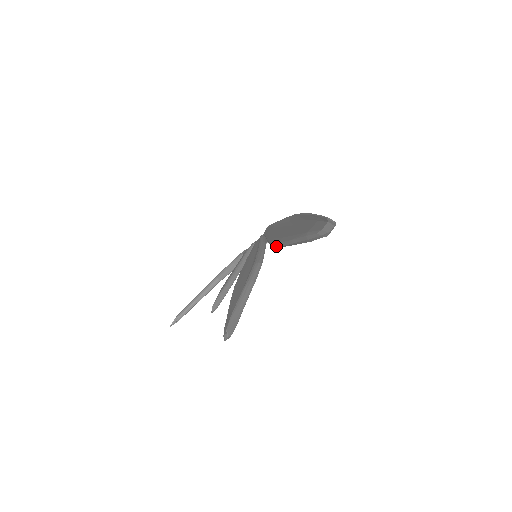
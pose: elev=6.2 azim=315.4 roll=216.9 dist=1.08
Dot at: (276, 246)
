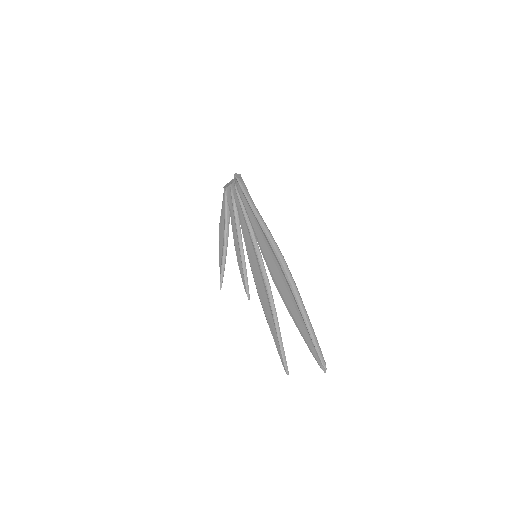
Dot at: (280, 293)
